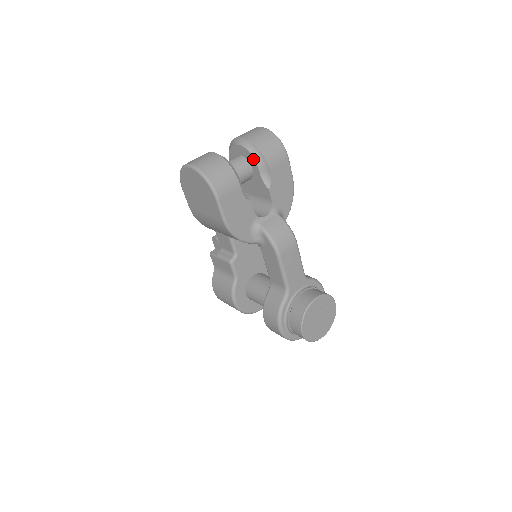
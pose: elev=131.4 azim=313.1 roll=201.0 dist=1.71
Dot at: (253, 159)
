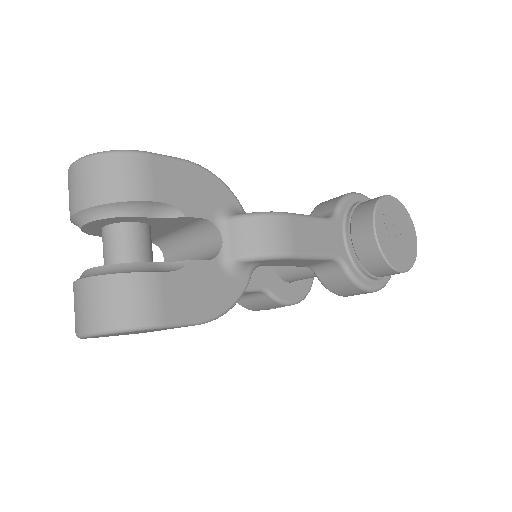
Dot at: (122, 218)
